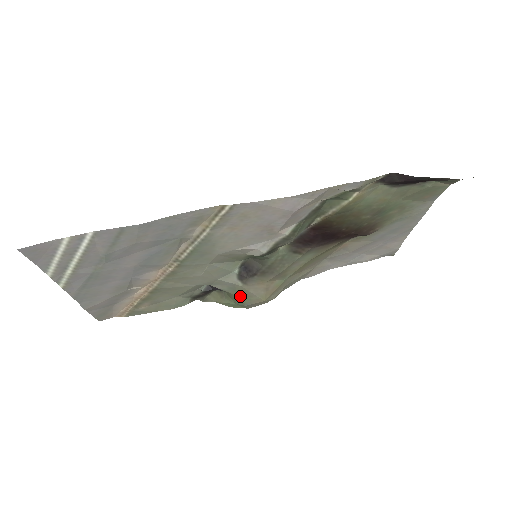
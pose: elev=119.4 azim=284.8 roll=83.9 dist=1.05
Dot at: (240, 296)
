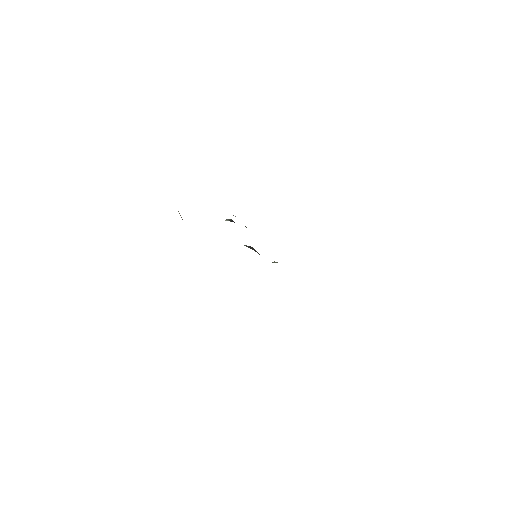
Dot at: occluded
